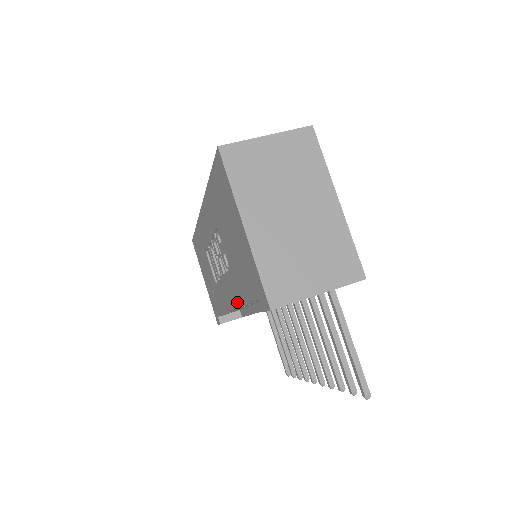
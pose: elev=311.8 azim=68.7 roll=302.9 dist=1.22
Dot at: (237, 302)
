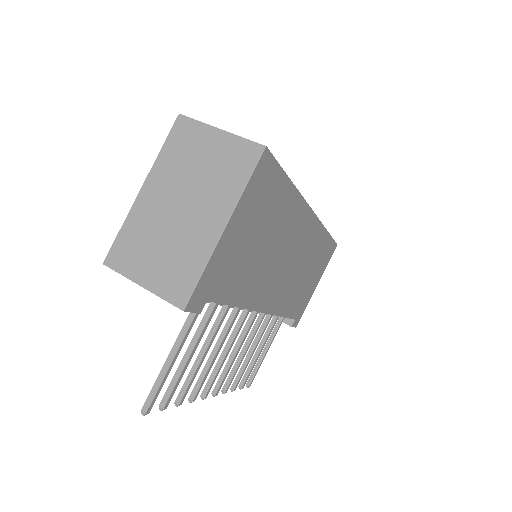
Dot at: occluded
